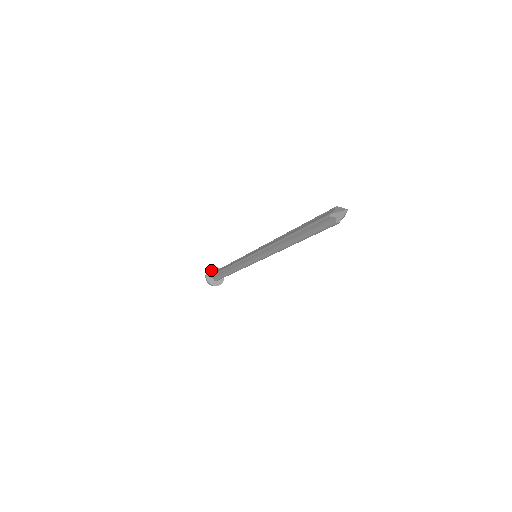
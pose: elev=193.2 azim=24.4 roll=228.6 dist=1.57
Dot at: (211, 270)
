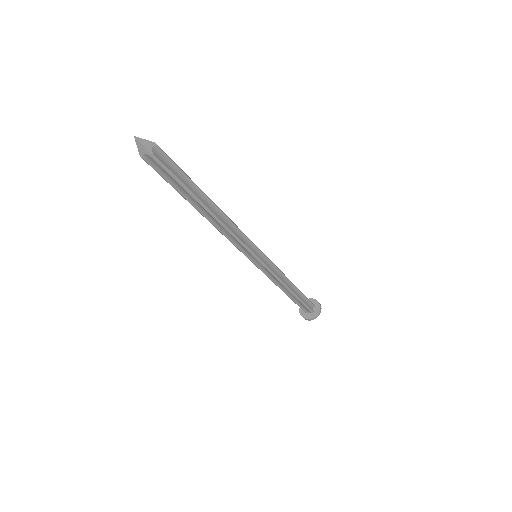
Dot at: occluded
